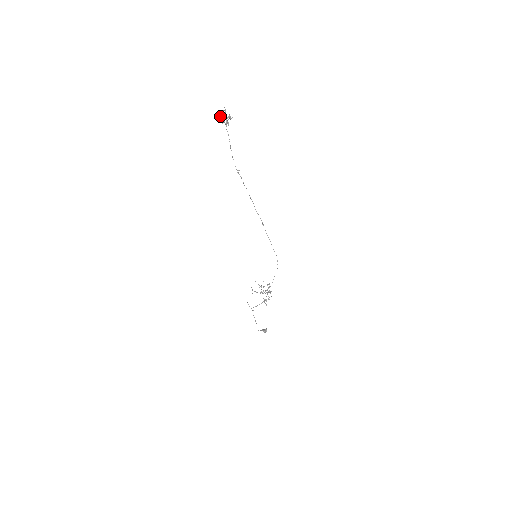
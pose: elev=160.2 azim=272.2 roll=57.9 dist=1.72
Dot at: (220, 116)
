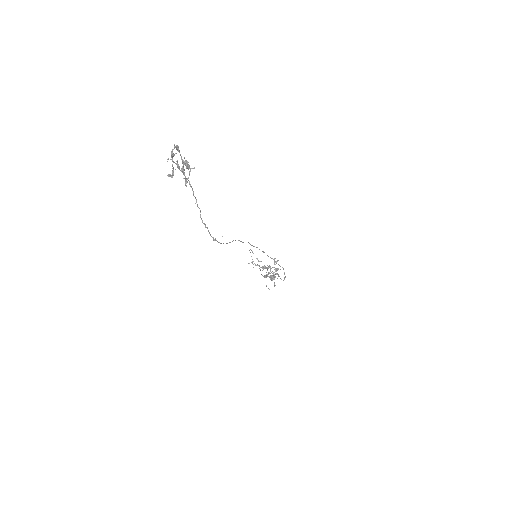
Dot at: occluded
